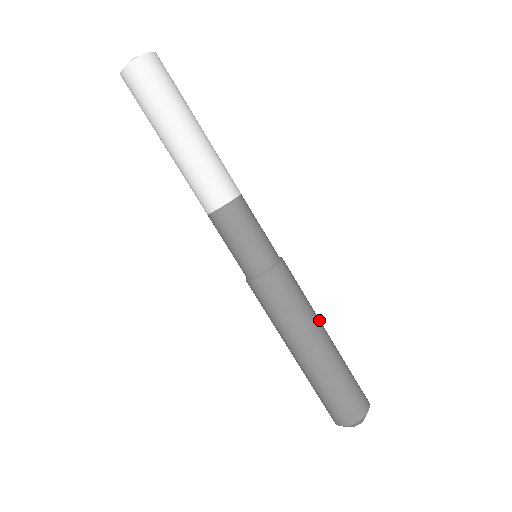
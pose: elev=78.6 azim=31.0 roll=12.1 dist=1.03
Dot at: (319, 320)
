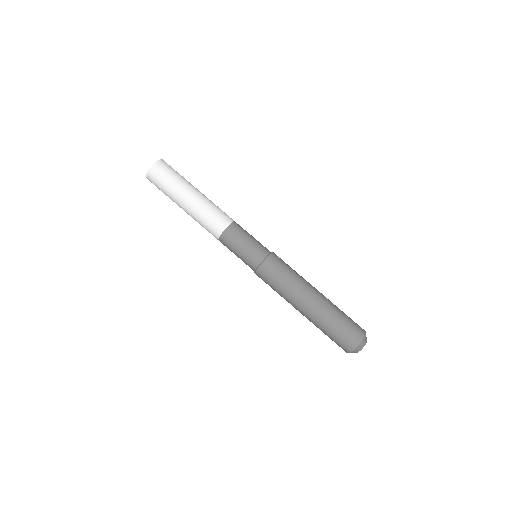
Dot at: (309, 285)
